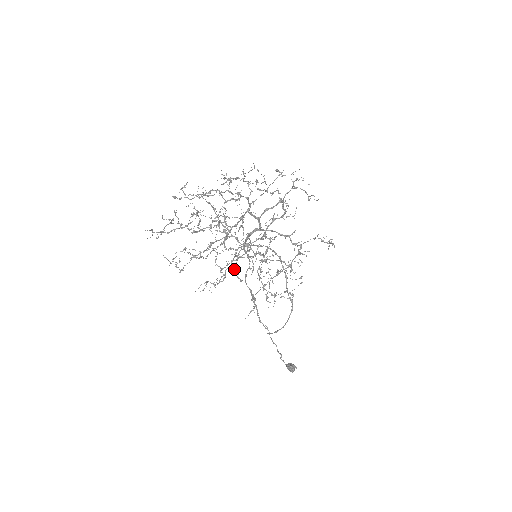
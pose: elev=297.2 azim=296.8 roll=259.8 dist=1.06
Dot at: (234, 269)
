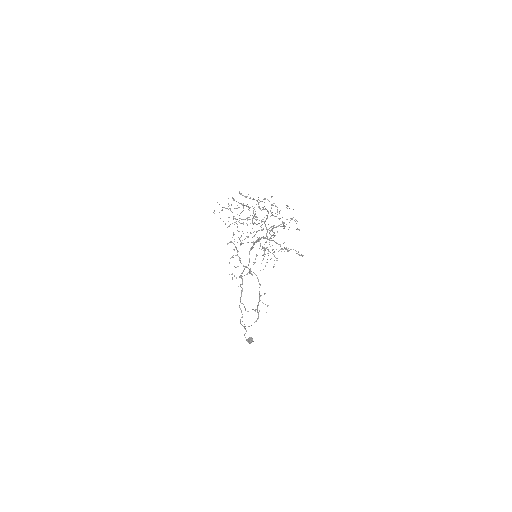
Dot at: occluded
